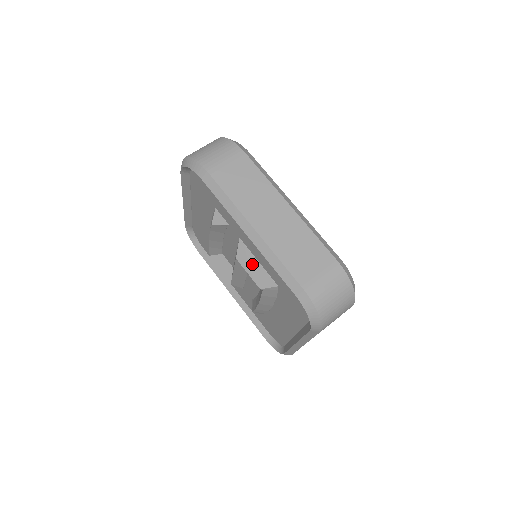
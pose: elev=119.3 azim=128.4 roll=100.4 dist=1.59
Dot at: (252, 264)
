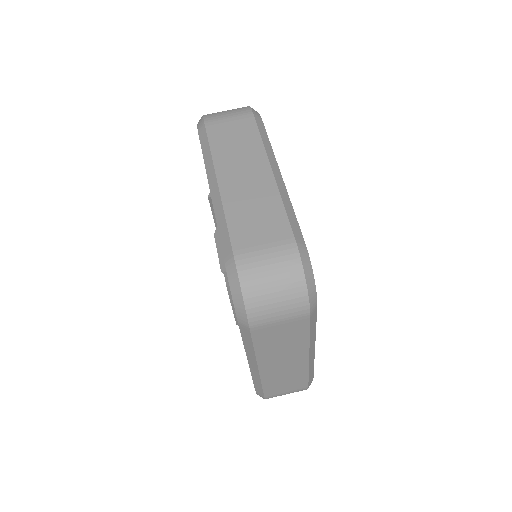
Dot at: occluded
